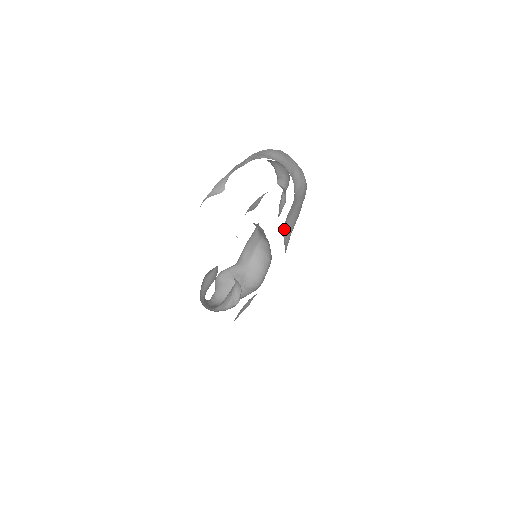
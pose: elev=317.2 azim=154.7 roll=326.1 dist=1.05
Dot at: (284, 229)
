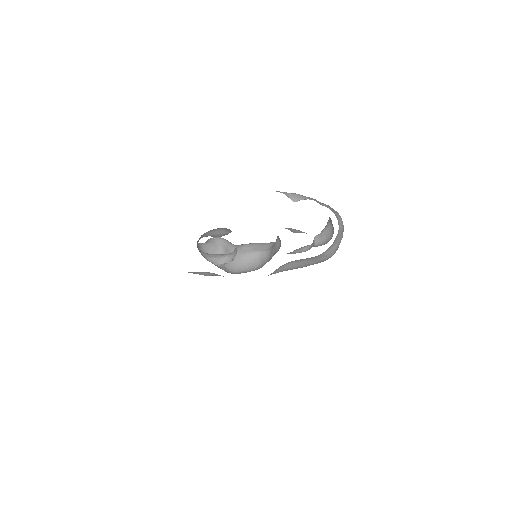
Dot at: (286, 264)
